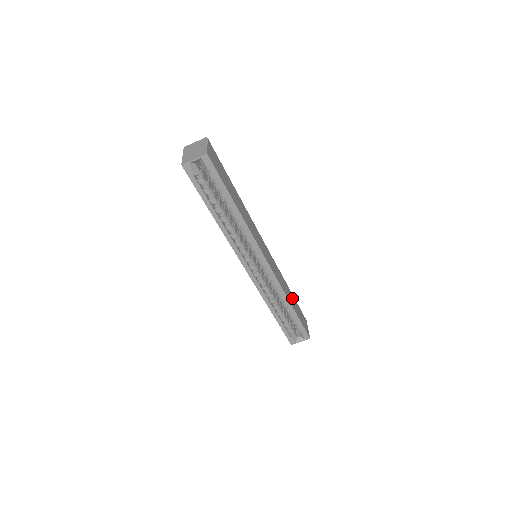
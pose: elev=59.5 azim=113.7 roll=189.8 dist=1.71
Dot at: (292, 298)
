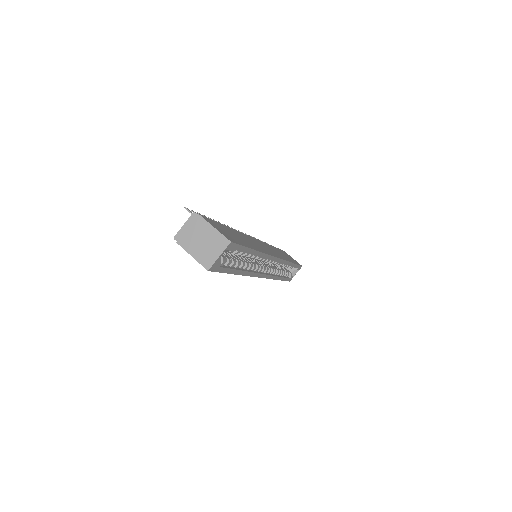
Dot at: (280, 252)
